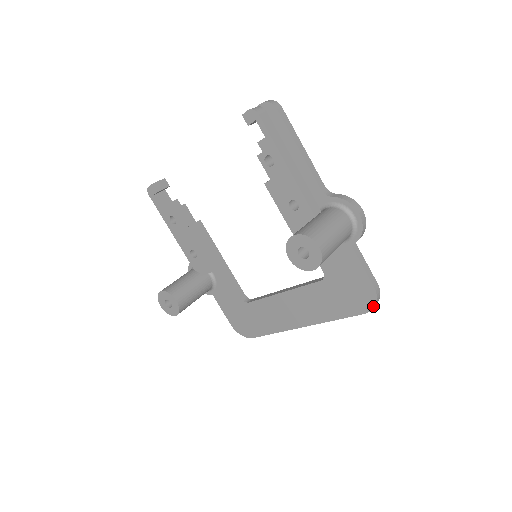
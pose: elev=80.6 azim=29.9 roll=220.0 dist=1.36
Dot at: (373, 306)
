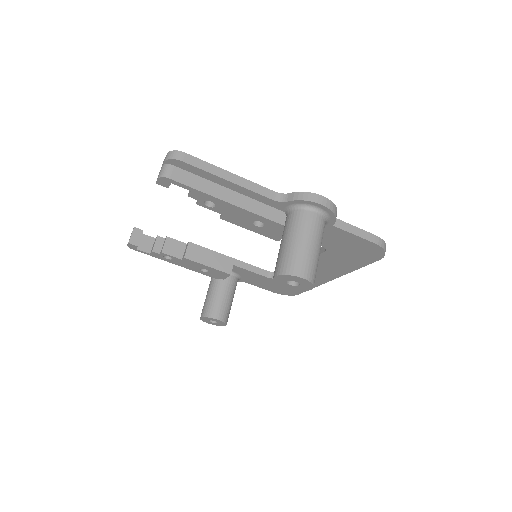
Dot at: (383, 254)
